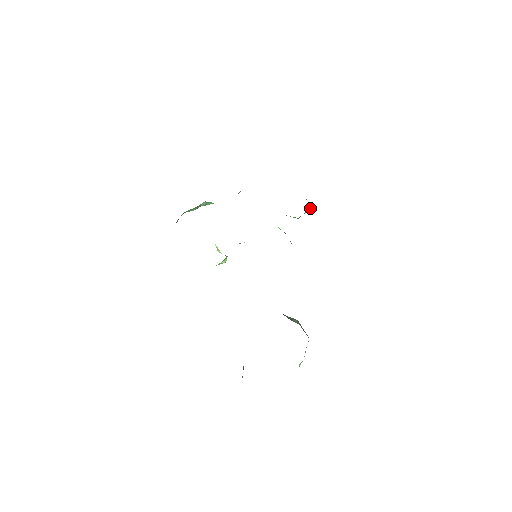
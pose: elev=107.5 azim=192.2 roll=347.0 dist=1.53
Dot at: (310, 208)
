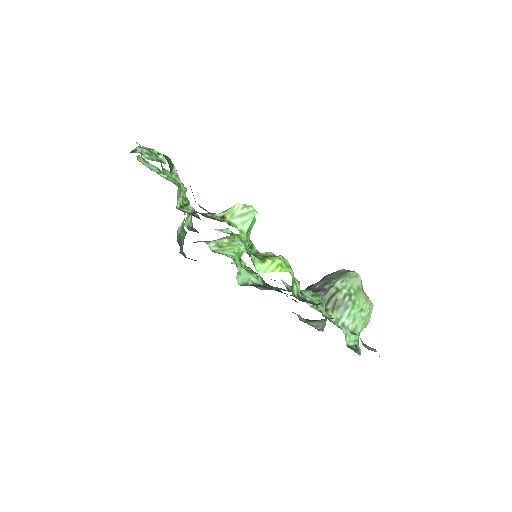
Dot at: (248, 226)
